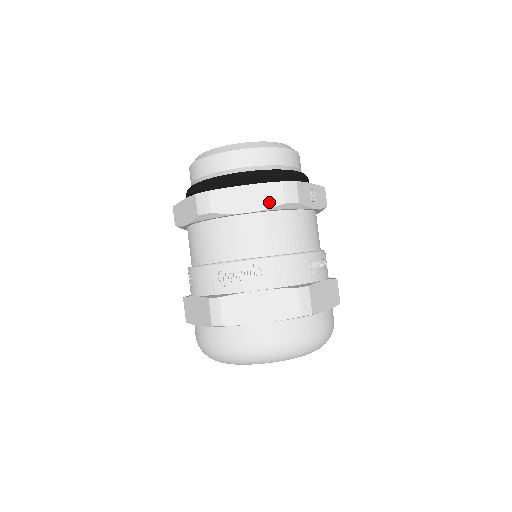
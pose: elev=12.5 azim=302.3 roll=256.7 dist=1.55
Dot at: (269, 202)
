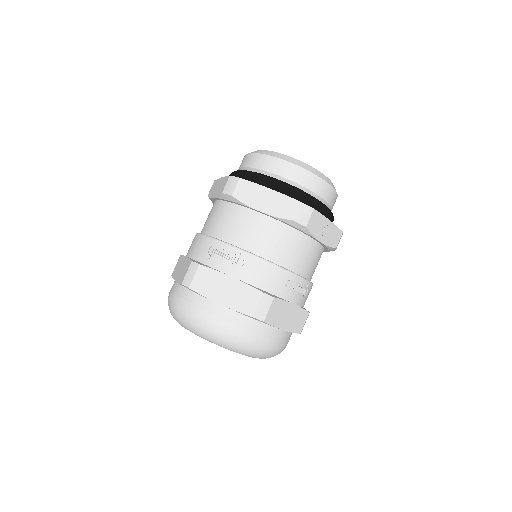
Dot at: (281, 212)
